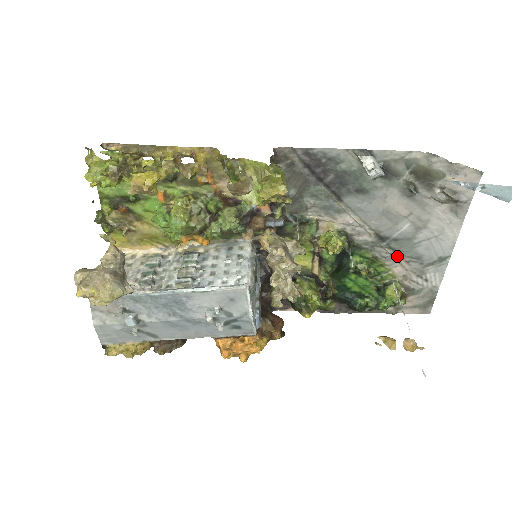
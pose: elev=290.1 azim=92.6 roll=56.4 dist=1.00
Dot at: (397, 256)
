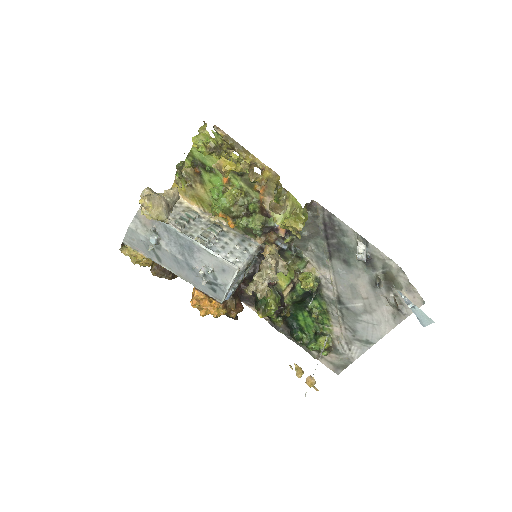
Dot at: (342, 320)
